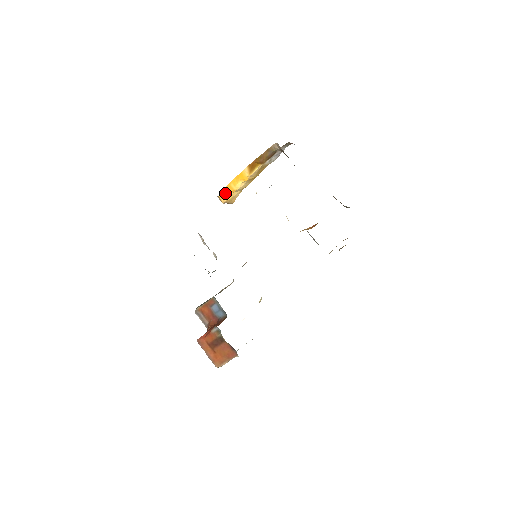
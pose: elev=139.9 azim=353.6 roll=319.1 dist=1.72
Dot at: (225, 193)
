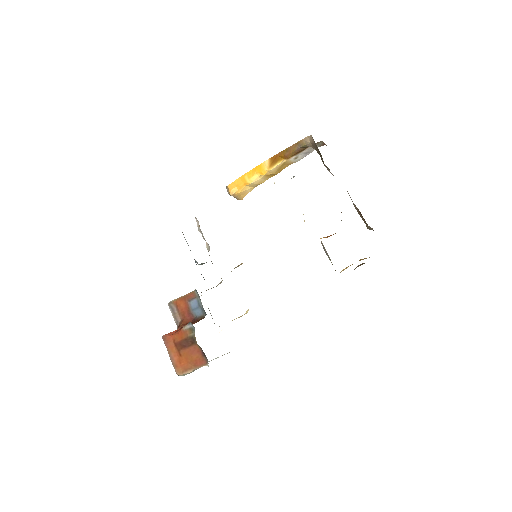
Dot at: (236, 184)
